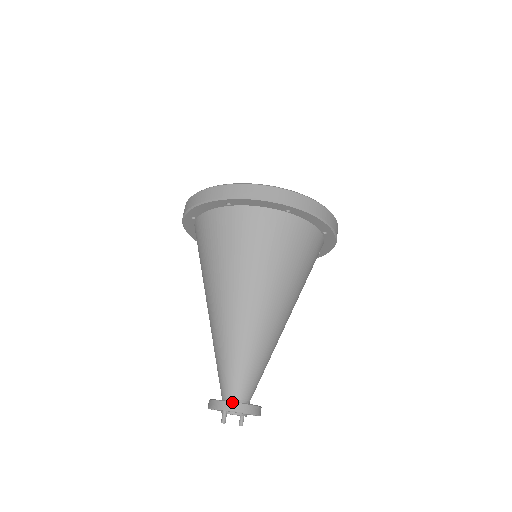
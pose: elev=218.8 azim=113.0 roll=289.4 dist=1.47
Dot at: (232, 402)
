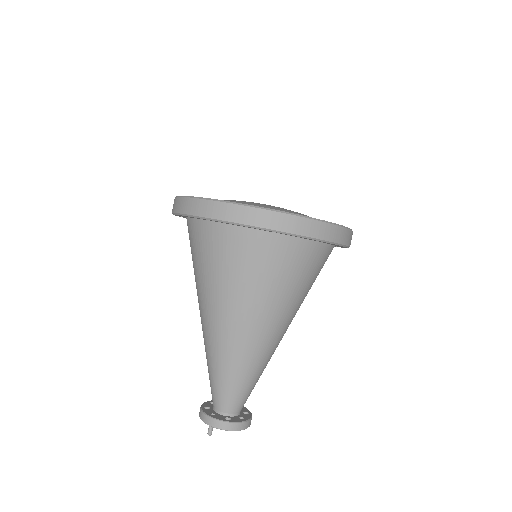
Dot at: (216, 420)
